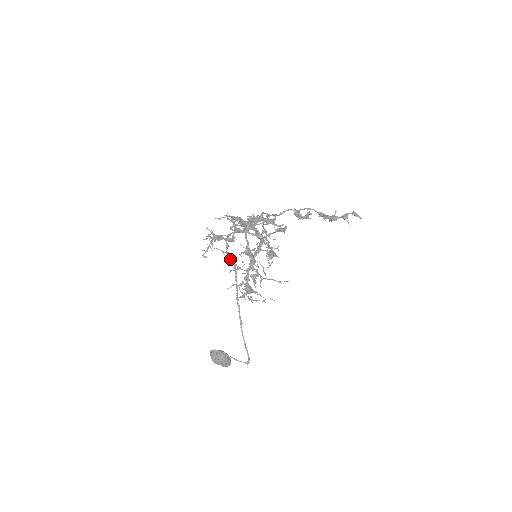
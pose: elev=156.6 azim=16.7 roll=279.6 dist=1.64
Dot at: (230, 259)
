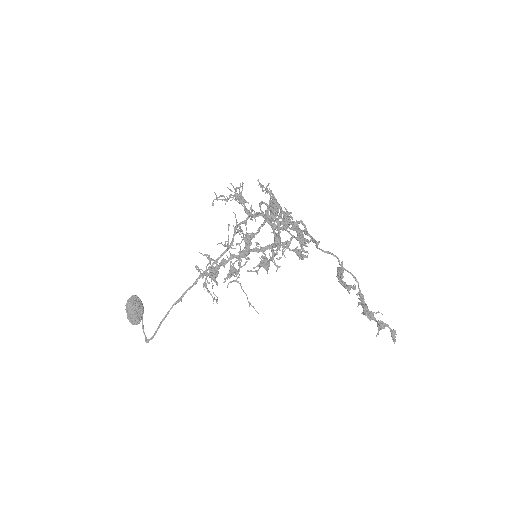
Dot at: (233, 234)
